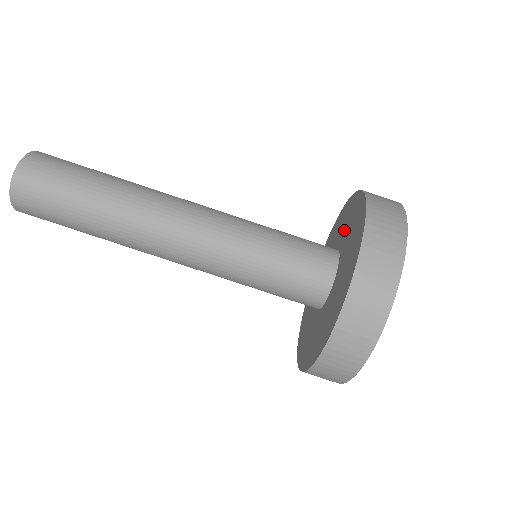
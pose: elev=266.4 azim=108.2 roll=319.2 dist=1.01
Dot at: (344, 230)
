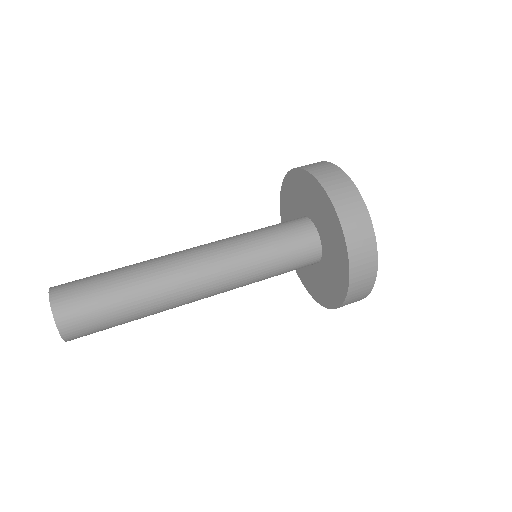
Dot at: (293, 213)
